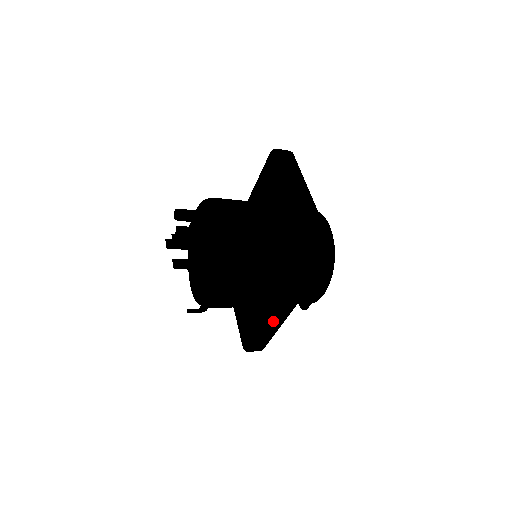
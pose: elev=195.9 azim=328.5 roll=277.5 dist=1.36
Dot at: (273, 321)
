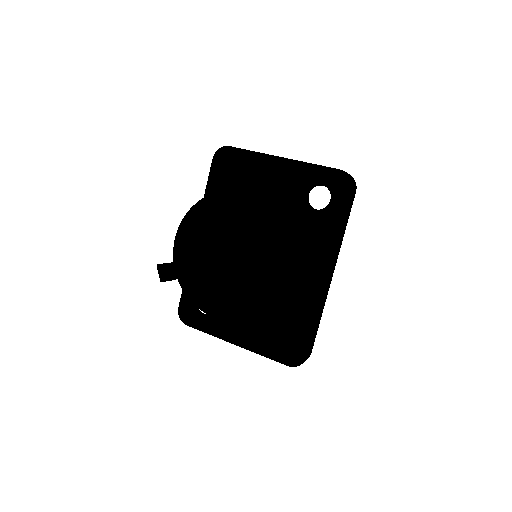
Dot at: (324, 293)
